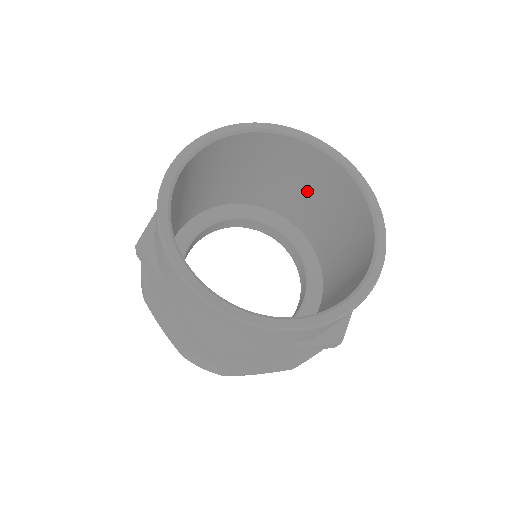
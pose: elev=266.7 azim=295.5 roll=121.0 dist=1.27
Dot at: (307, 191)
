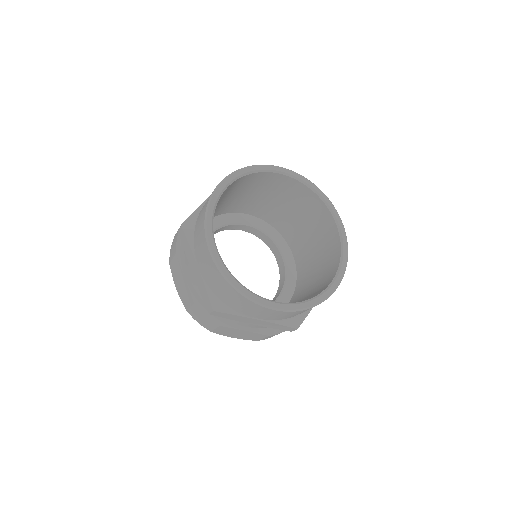
Dot at: (303, 222)
